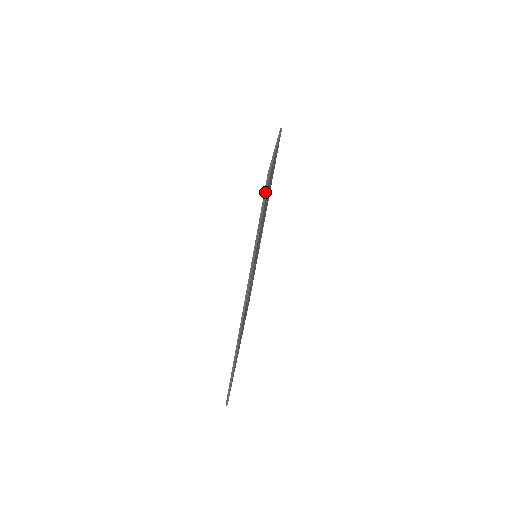
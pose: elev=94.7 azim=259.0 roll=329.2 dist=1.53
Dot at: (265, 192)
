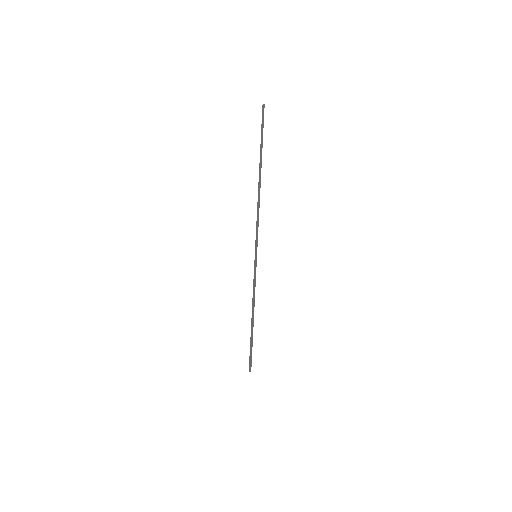
Dot at: (262, 118)
